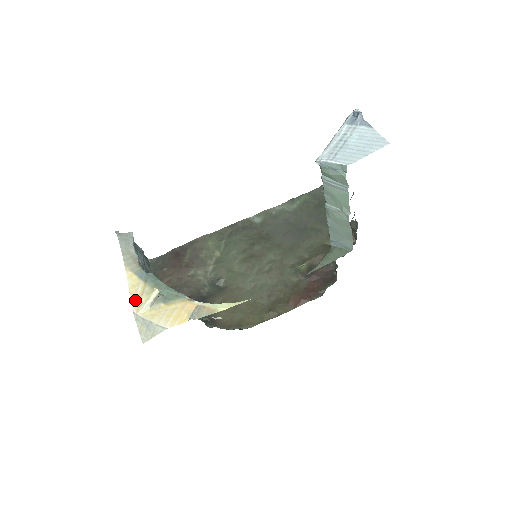
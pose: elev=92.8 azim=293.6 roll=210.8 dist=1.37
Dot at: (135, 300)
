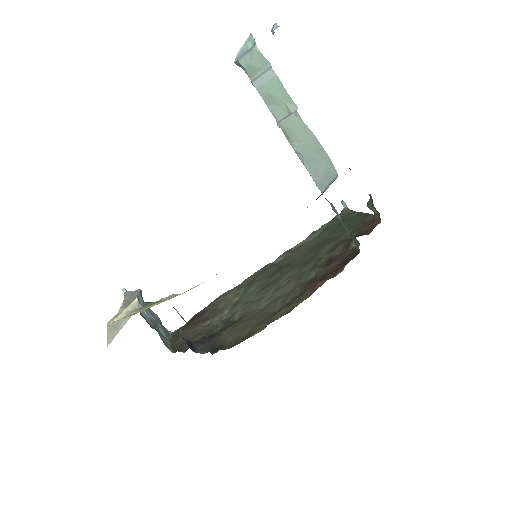
Dot at: occluded
